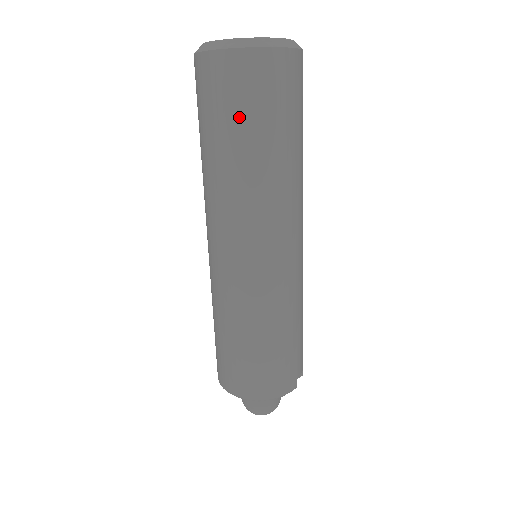
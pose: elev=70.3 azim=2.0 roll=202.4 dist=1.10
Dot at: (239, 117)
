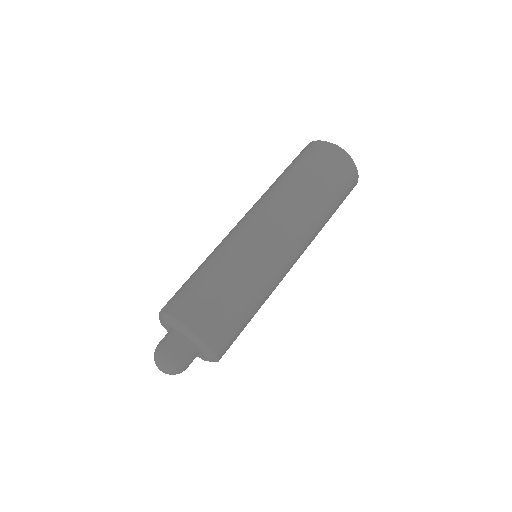
Dot at: (334, 185)
